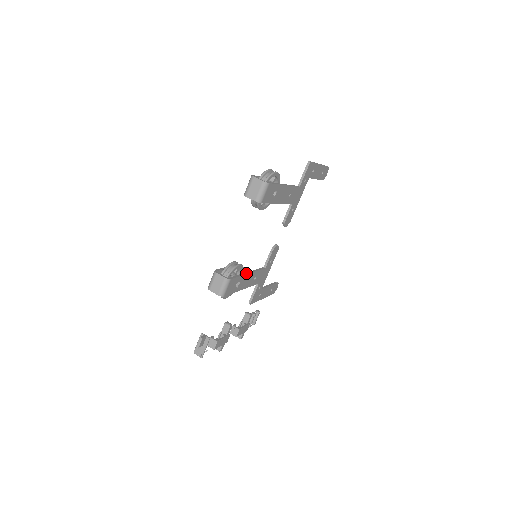
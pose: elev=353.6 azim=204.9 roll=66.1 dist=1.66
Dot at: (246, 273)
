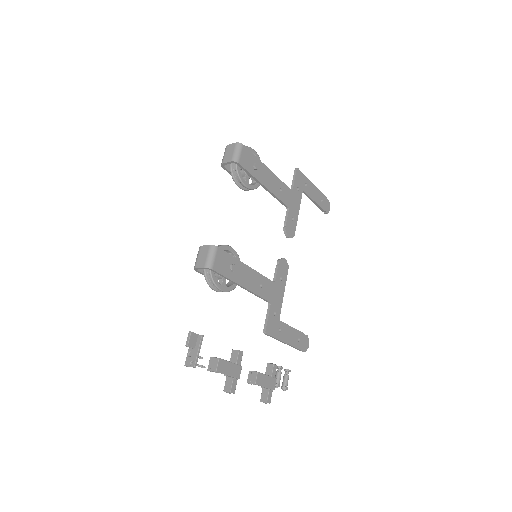
Dot at: (243, 263)
